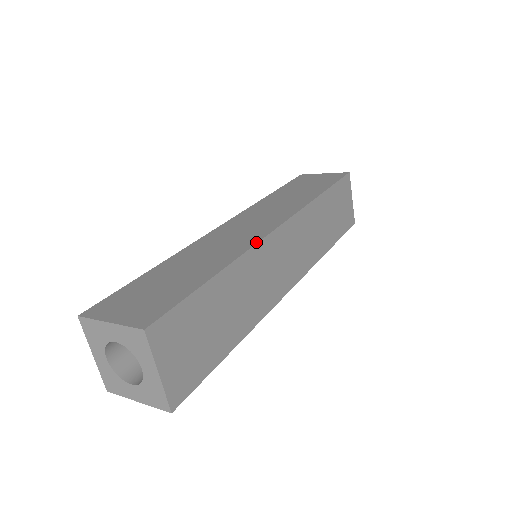
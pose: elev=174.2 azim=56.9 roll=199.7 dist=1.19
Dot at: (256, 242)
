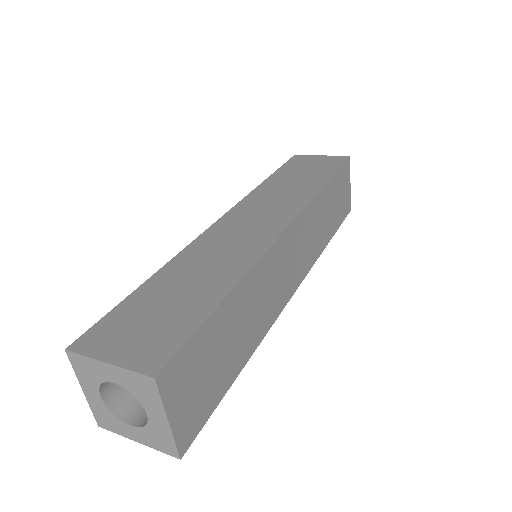
Dot at: (265, 250)
